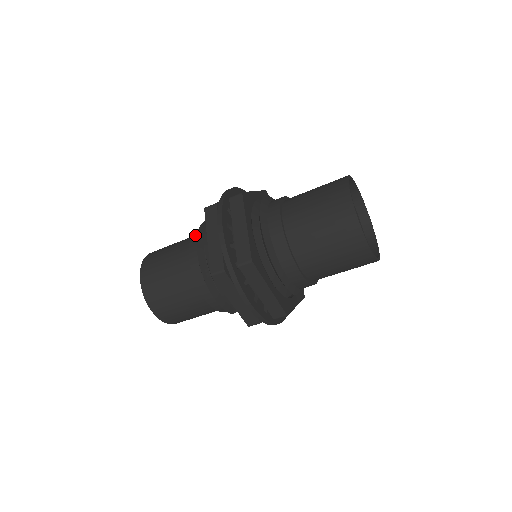
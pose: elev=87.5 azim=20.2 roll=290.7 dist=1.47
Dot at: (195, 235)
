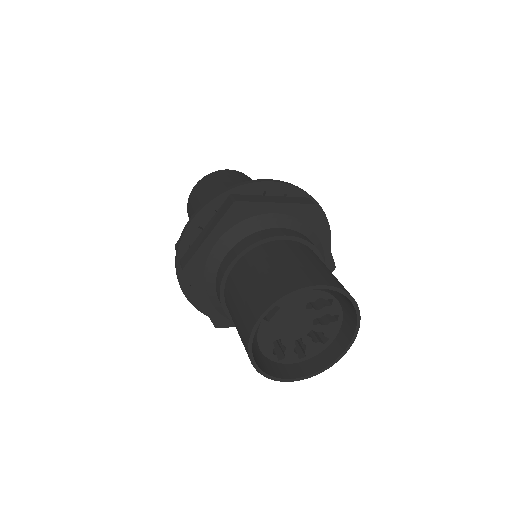
Dot at: occluded
